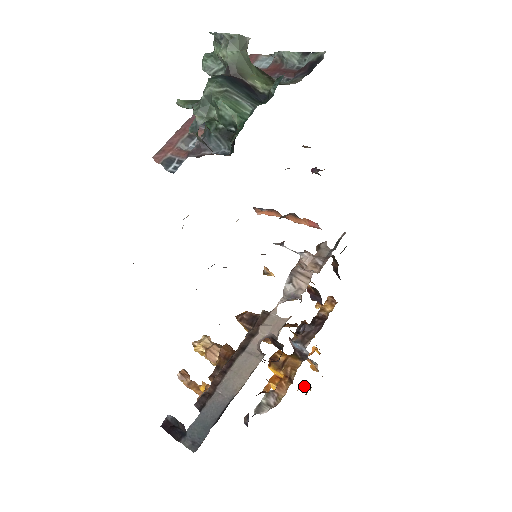
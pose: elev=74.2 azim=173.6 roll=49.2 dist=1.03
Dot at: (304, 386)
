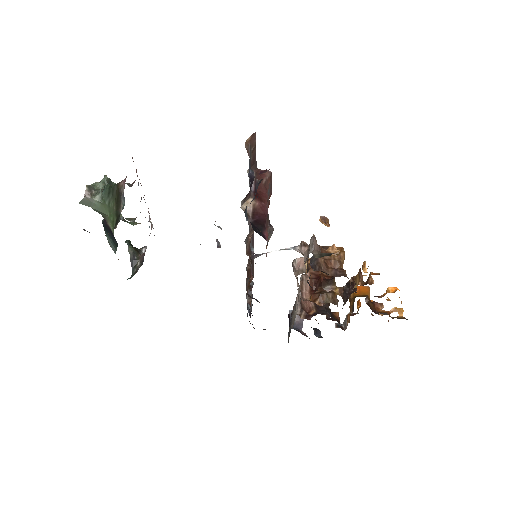
Dot at: (401, 308)
